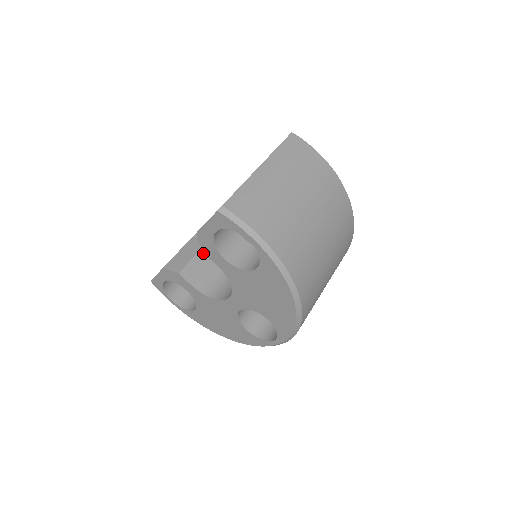
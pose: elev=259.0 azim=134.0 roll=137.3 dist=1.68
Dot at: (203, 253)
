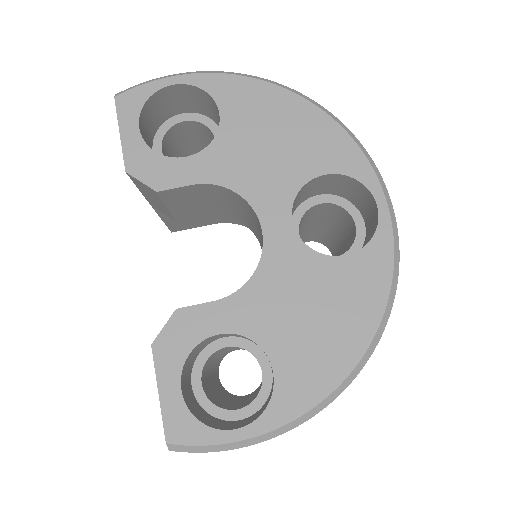
Dot at: occluded
